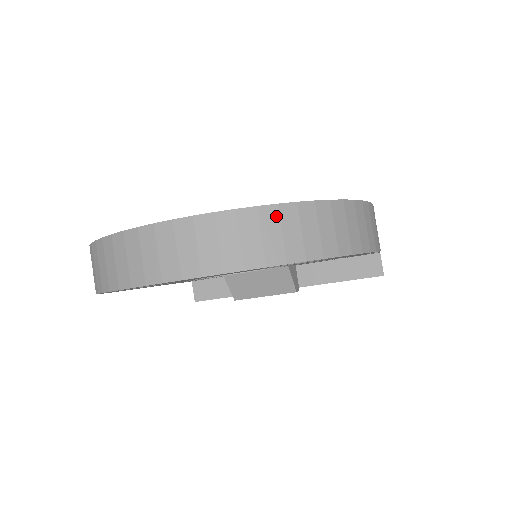
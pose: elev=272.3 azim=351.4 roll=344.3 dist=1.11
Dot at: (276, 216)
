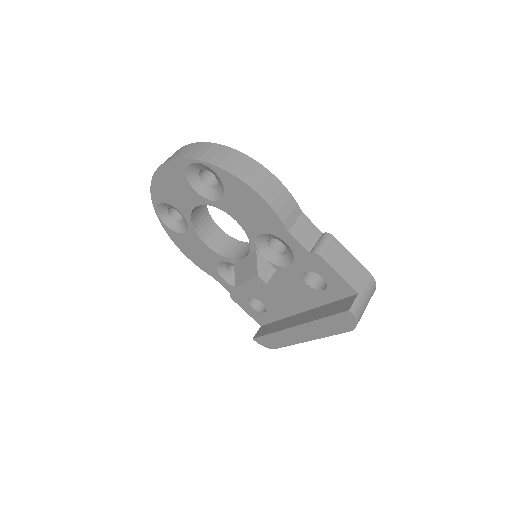
Dot at: (195, 145)
